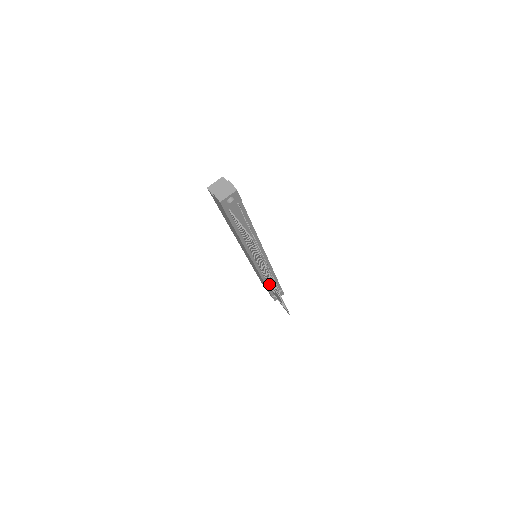
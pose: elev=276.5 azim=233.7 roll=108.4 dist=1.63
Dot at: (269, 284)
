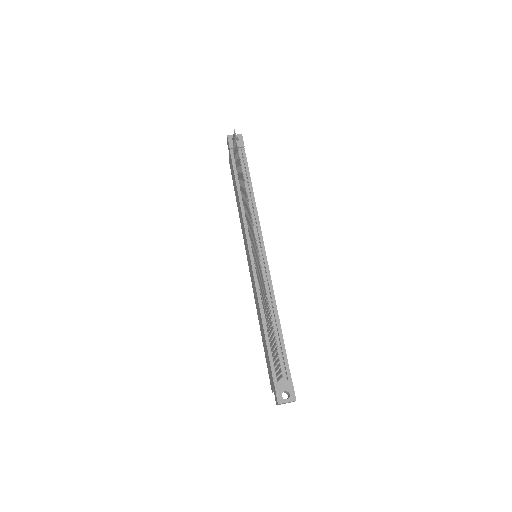
Dot at: (264, 309)
